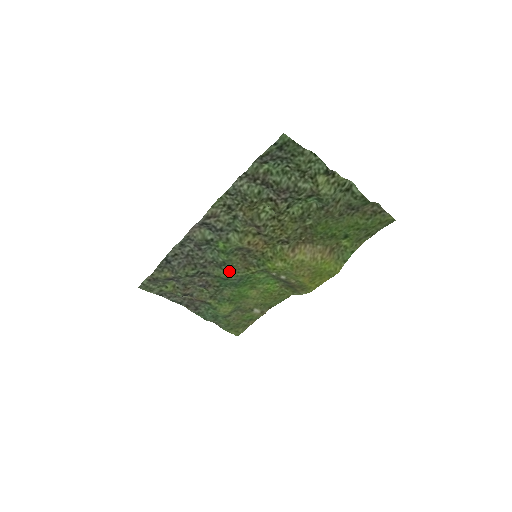
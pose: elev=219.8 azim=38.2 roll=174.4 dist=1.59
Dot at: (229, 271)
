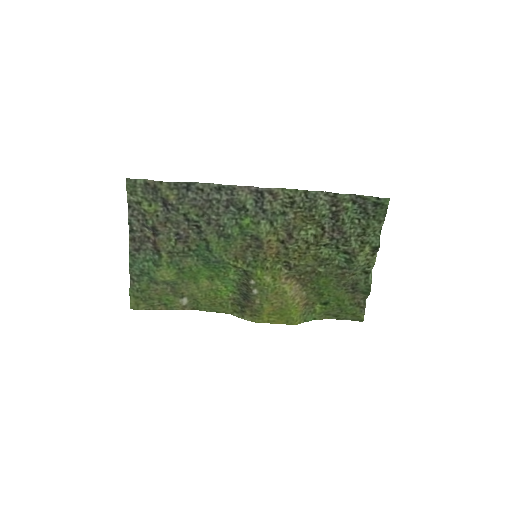
Dot at: (222, 246)
